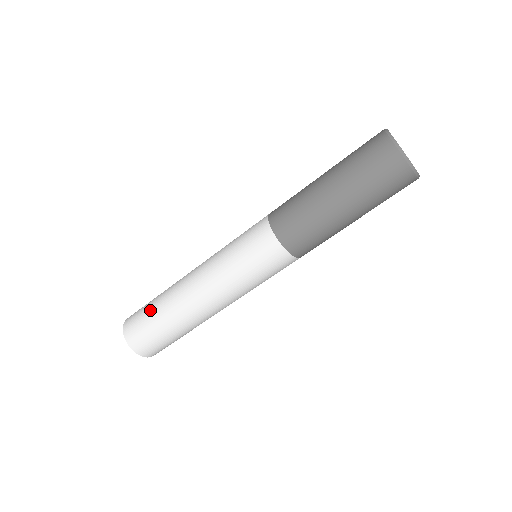
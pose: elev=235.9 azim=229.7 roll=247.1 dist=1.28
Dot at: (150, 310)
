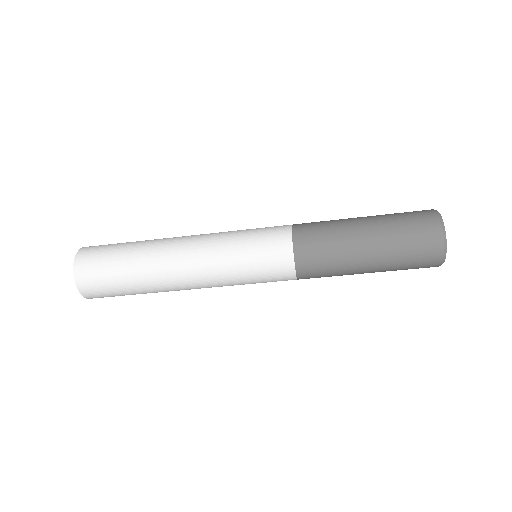
Dot at: (120, 279)
